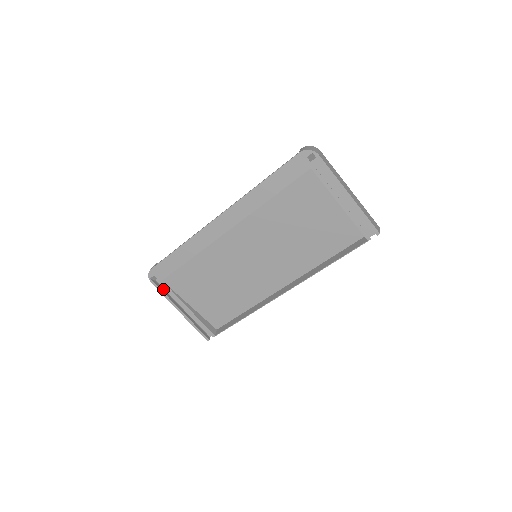
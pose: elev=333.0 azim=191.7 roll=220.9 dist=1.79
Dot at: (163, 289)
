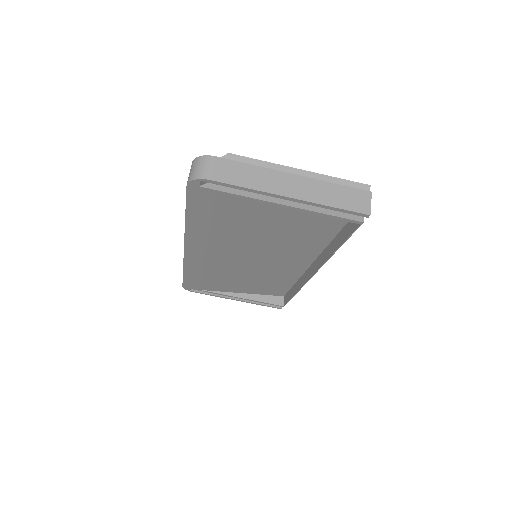
Dot at: occluded
